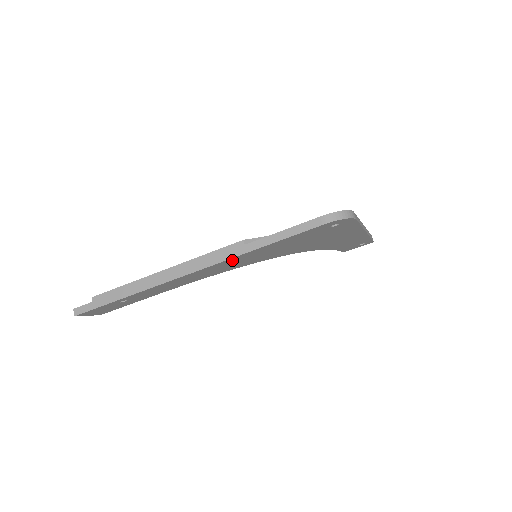
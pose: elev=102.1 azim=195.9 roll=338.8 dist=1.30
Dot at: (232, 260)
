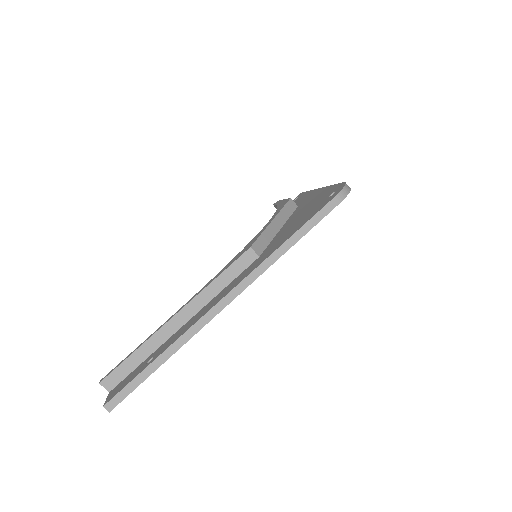
Dot at: occluded
